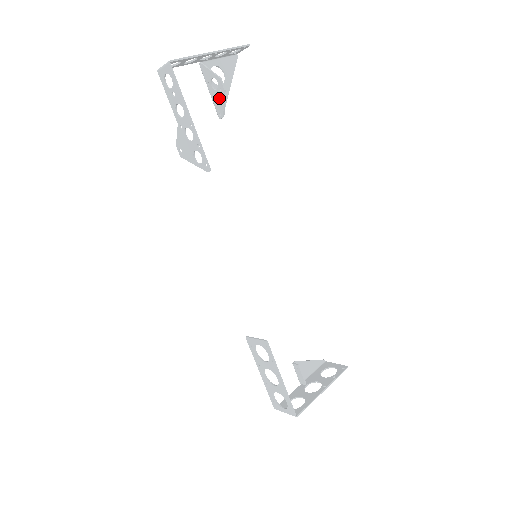
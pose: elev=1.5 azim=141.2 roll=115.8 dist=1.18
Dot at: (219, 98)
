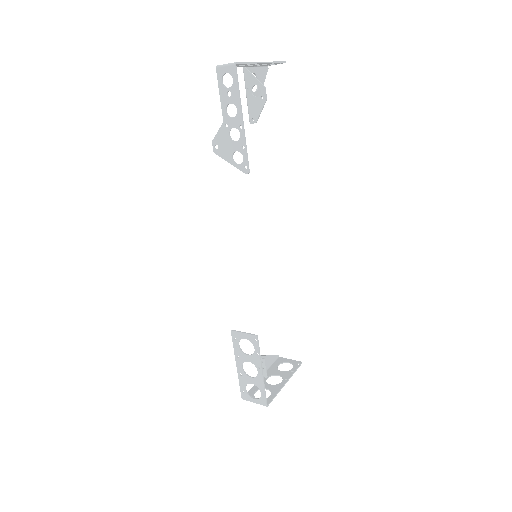
Dot at: (257, 105)
